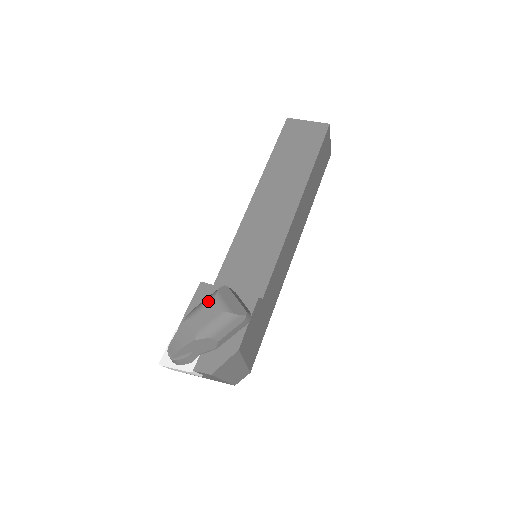
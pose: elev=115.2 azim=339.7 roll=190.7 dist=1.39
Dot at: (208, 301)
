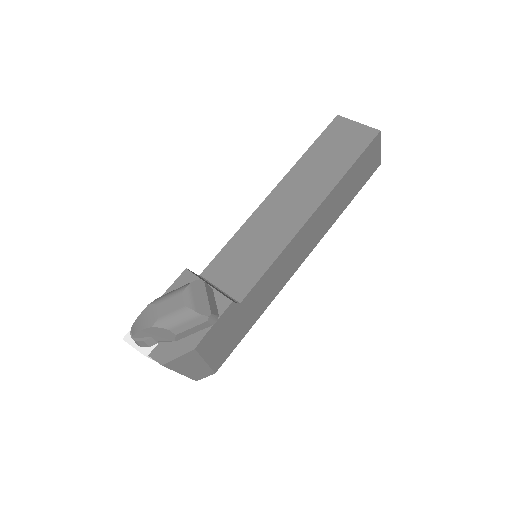
Dot at: (177, 291)
